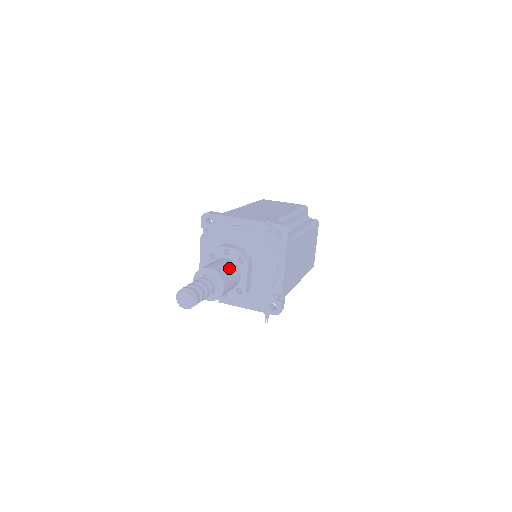
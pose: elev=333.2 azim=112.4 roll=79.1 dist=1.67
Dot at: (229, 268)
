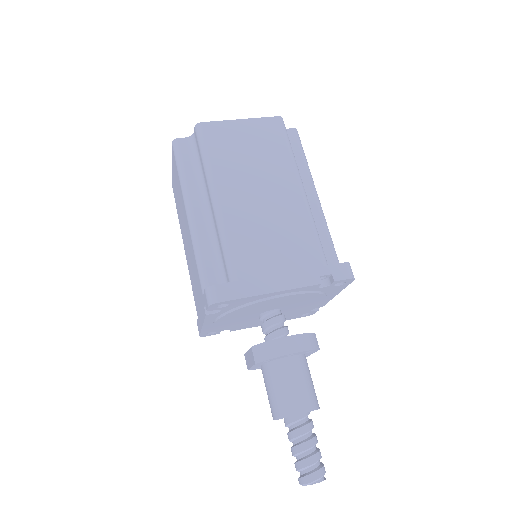
Dot at: (308, 378)
